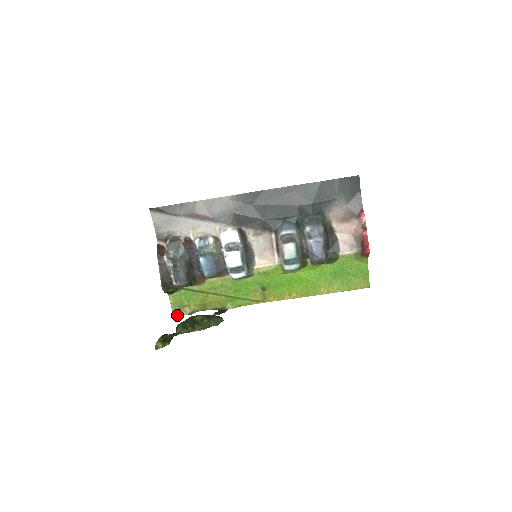
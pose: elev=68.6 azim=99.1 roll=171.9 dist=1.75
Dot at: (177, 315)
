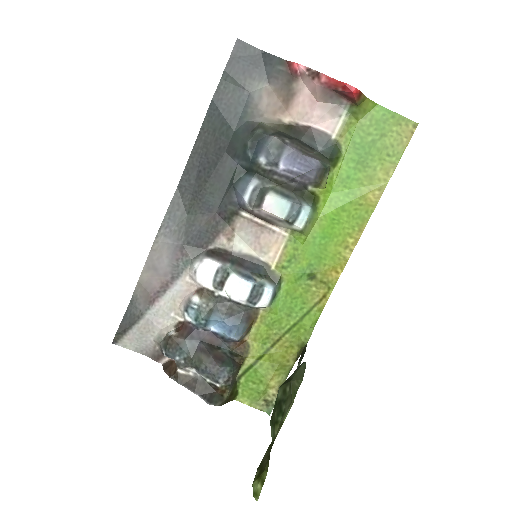
Dot at: (270, 409)
